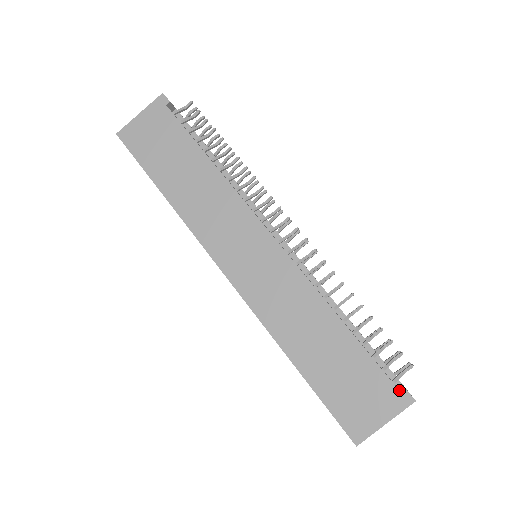
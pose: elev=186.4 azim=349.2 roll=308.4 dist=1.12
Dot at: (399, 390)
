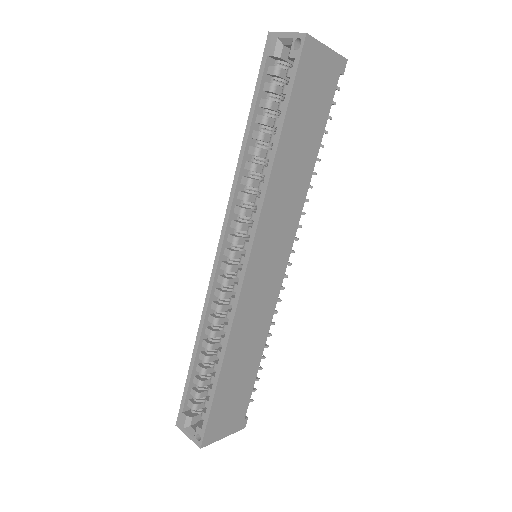
Dot at: occluded
